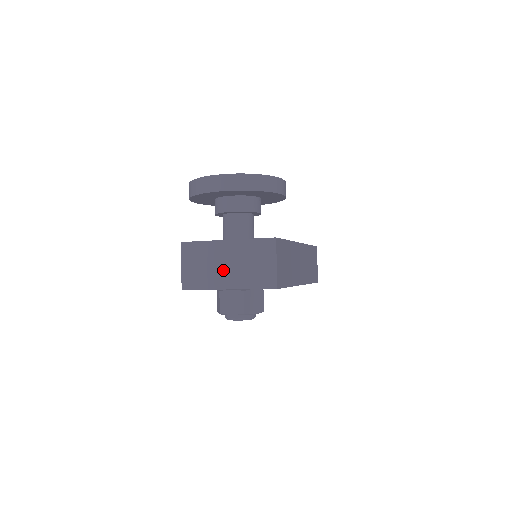
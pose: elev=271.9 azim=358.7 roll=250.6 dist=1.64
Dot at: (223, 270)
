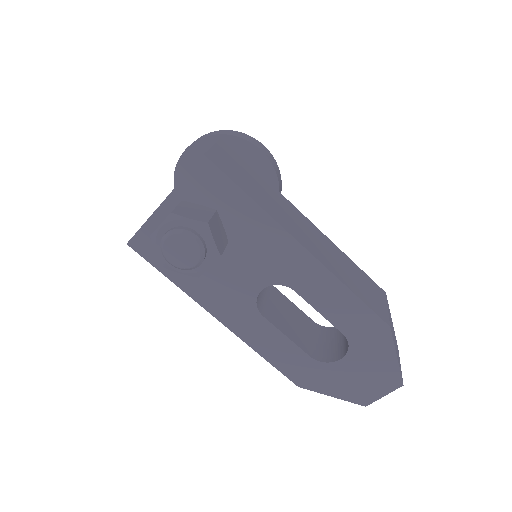
Dot at: occluded
